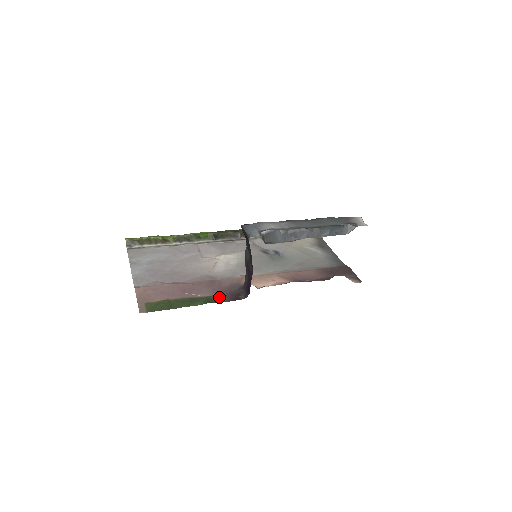
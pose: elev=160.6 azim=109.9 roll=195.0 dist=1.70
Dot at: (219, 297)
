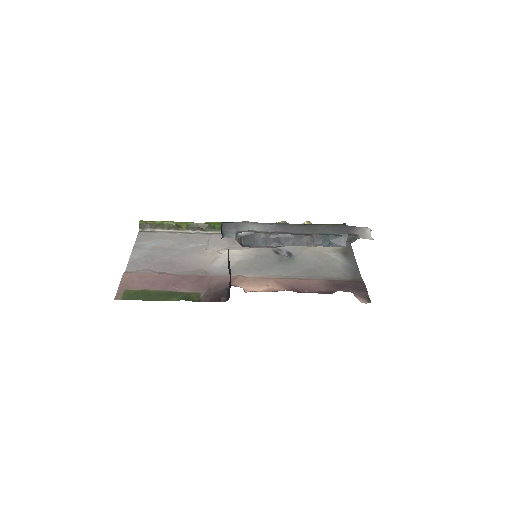
Dot at: (200, 295)
